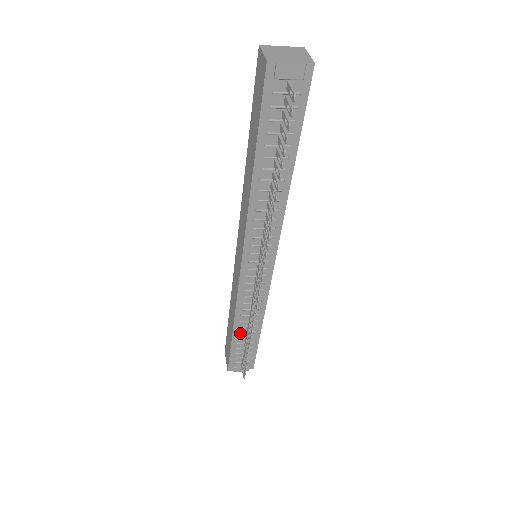
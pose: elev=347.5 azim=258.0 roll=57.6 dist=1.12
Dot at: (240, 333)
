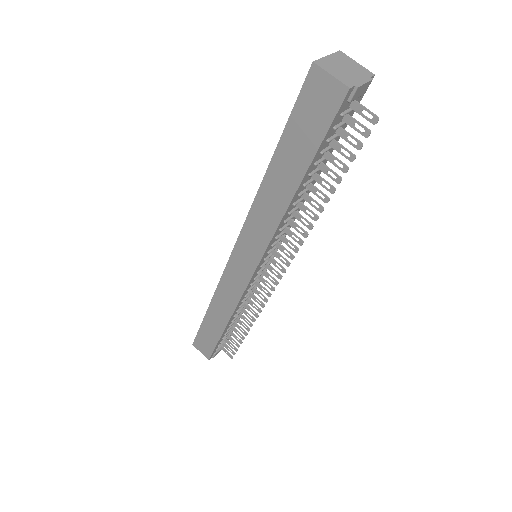
Dot at: (231, 325)
